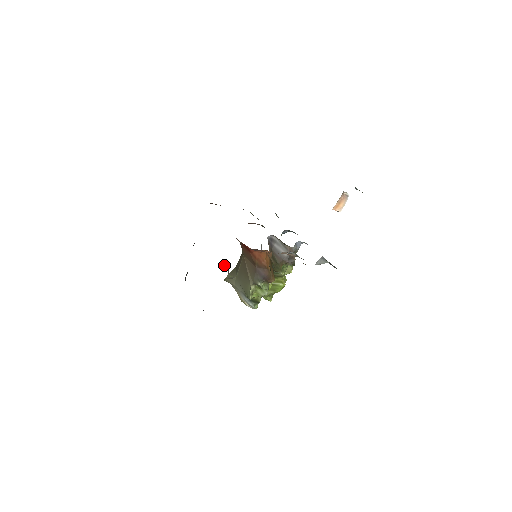
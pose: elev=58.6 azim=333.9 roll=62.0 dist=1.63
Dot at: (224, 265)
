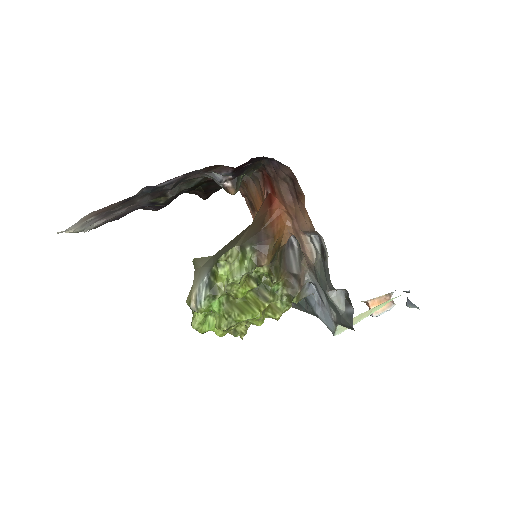
Dot at: (237, 178)
